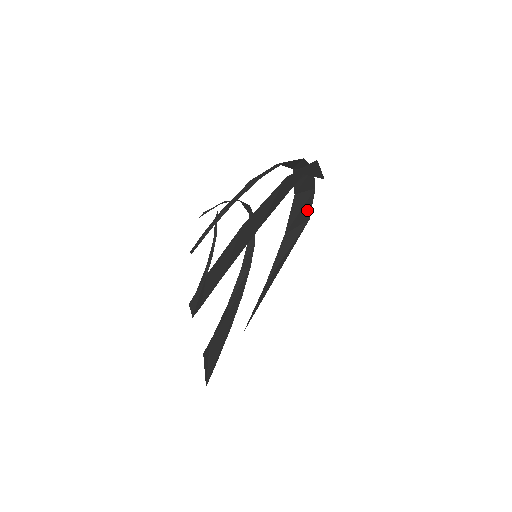
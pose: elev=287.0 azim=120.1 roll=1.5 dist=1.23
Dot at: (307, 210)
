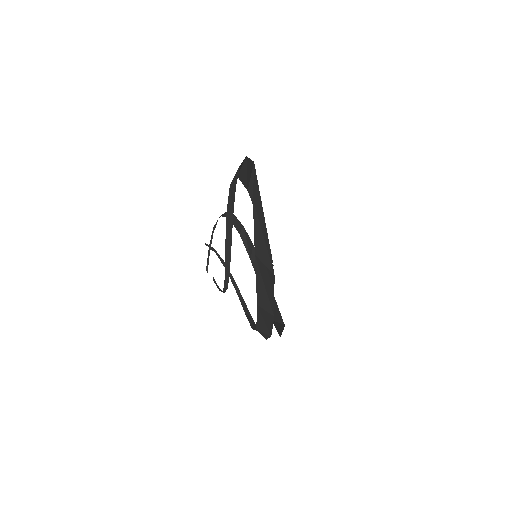
Dot at: (249, 165)
